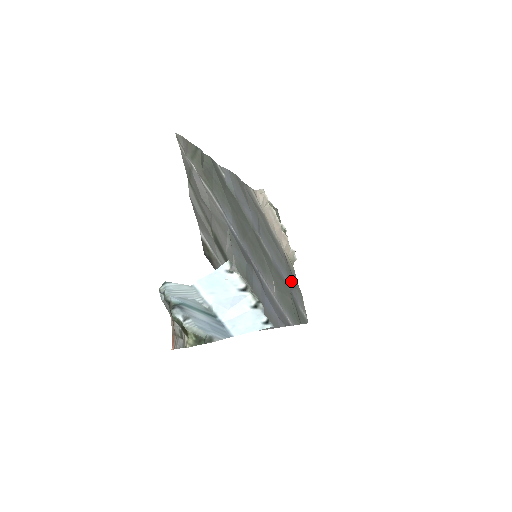
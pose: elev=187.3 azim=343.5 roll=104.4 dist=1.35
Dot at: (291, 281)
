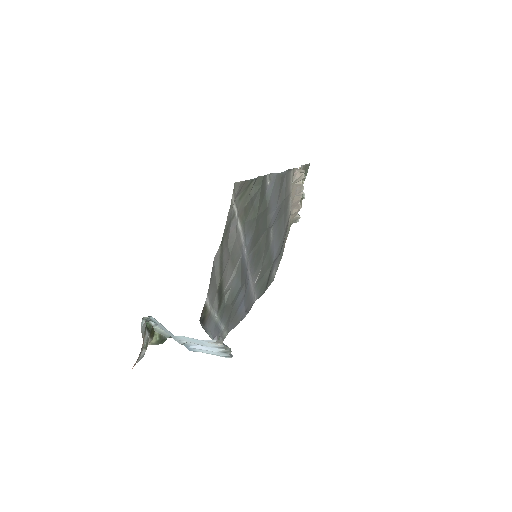
Dot at: (279, 250)
